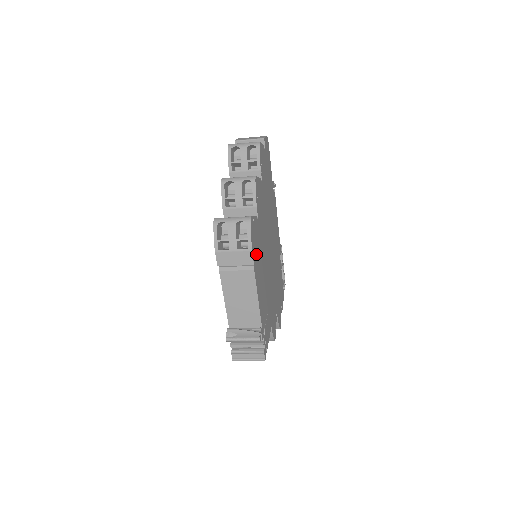
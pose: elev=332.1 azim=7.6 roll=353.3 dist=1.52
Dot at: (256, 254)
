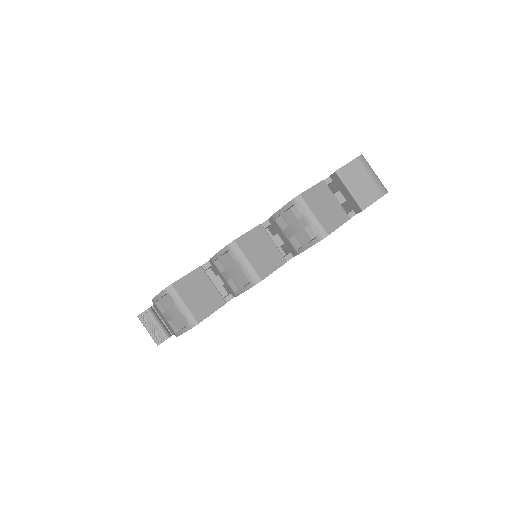
Dot at: occluded
